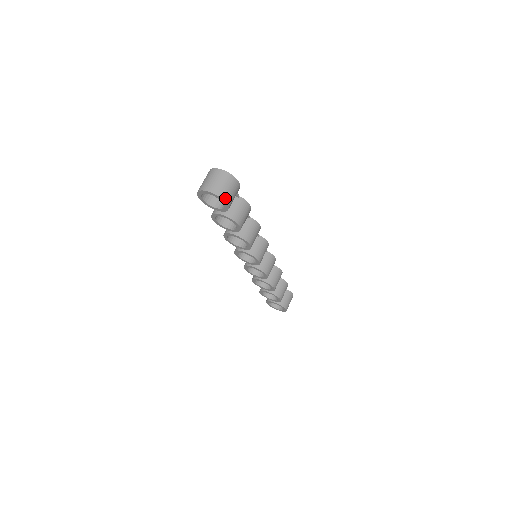
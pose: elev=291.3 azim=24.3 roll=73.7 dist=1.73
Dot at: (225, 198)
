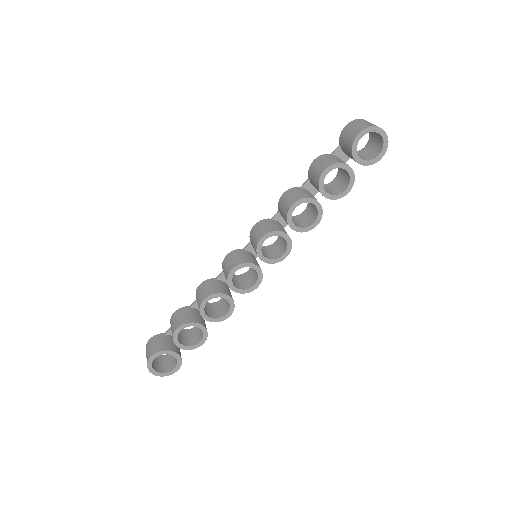
Dot at: (384, 150)
